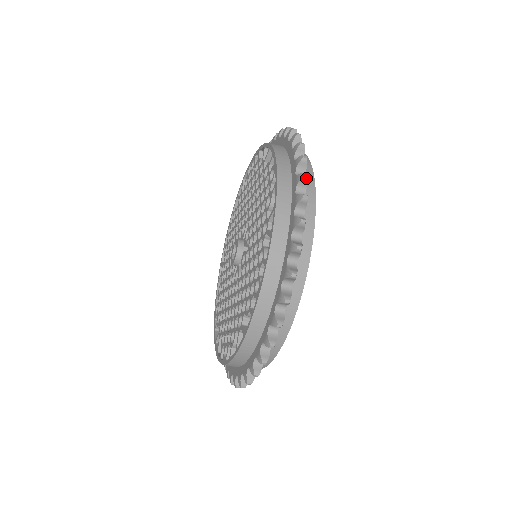
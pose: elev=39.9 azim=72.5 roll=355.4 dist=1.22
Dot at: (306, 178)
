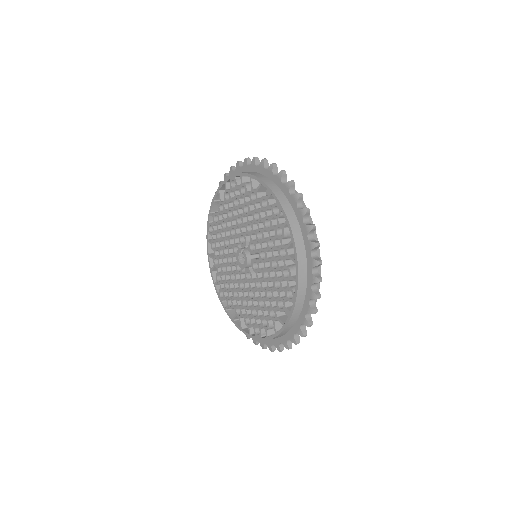
Dot at: (310, 326)
